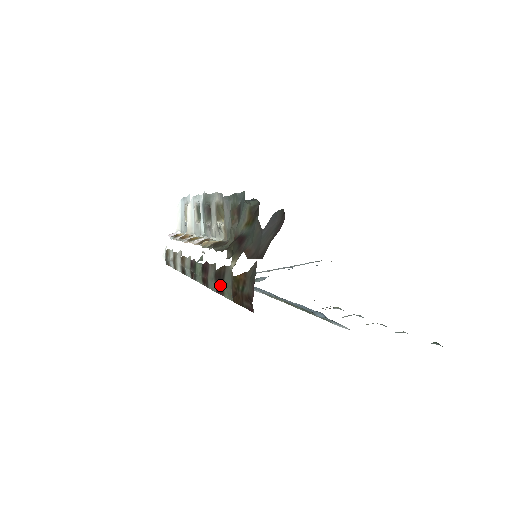
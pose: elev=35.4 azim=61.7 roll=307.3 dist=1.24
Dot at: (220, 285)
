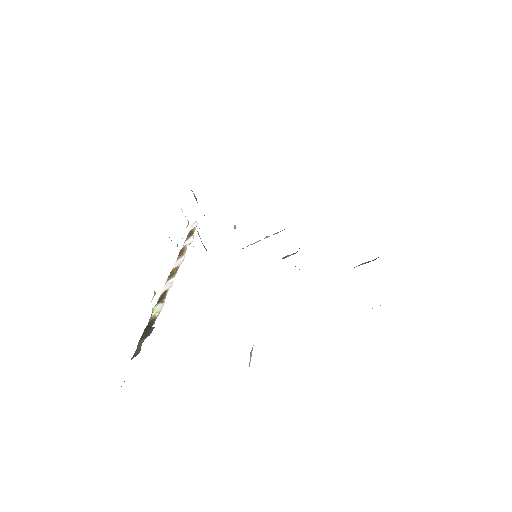
Dot at: occluded
